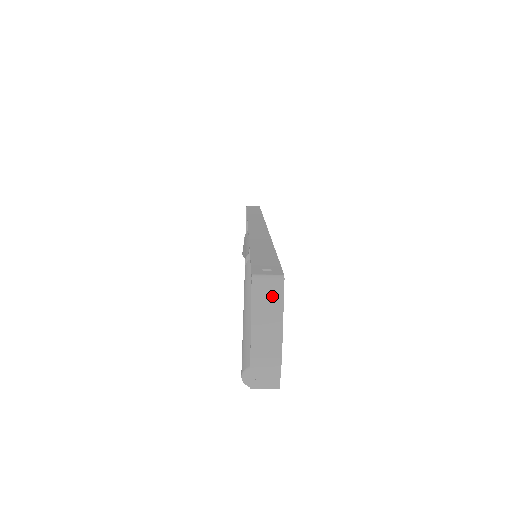
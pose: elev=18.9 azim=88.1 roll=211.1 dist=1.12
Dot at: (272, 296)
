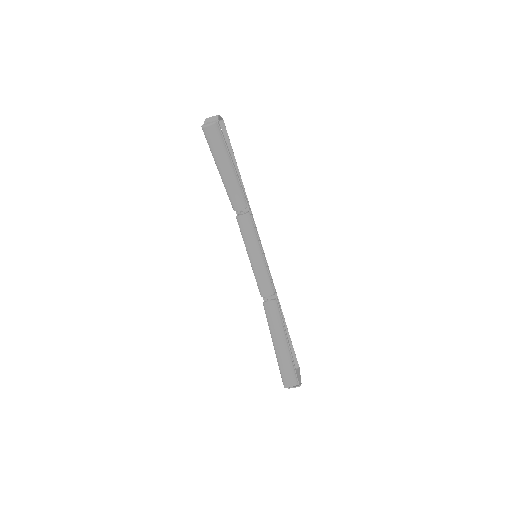
Dot at: occluded
